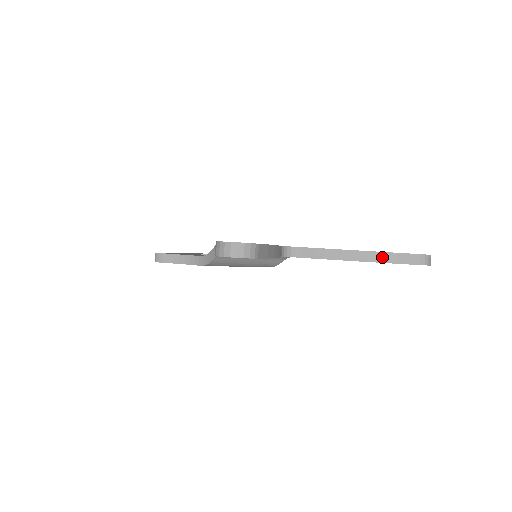
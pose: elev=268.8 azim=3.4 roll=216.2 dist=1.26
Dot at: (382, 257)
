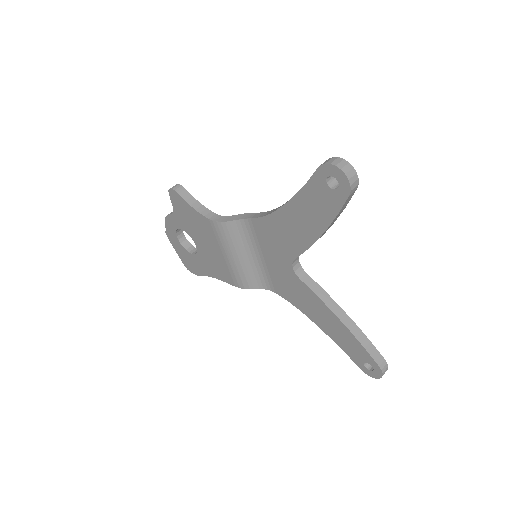
Dot at: (359, 334)
